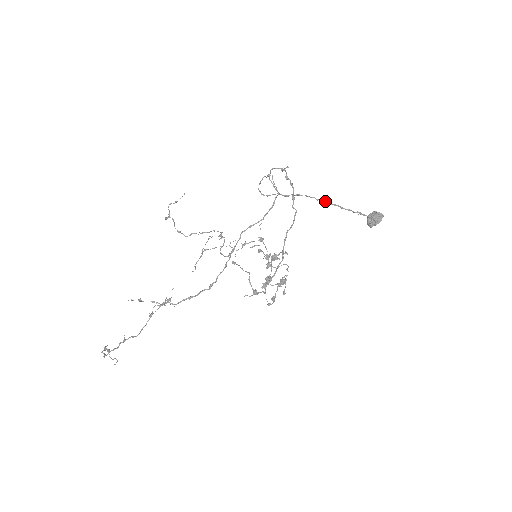
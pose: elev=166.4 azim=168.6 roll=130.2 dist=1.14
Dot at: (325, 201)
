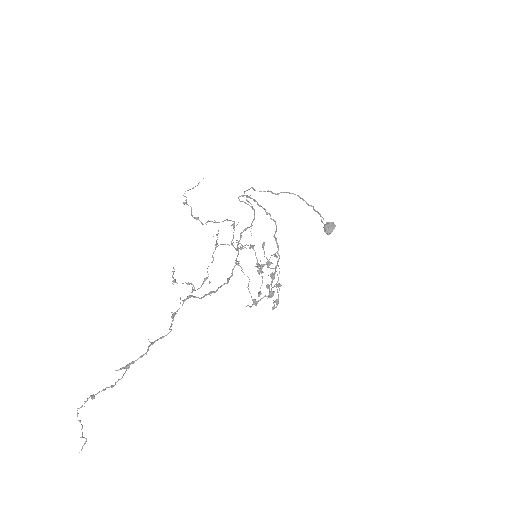
Dot at: (304, 200)
